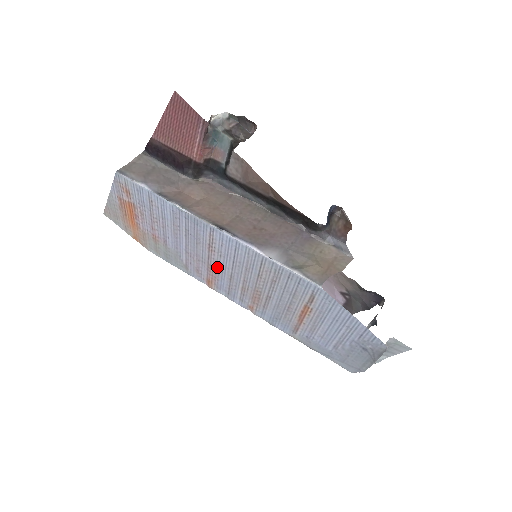
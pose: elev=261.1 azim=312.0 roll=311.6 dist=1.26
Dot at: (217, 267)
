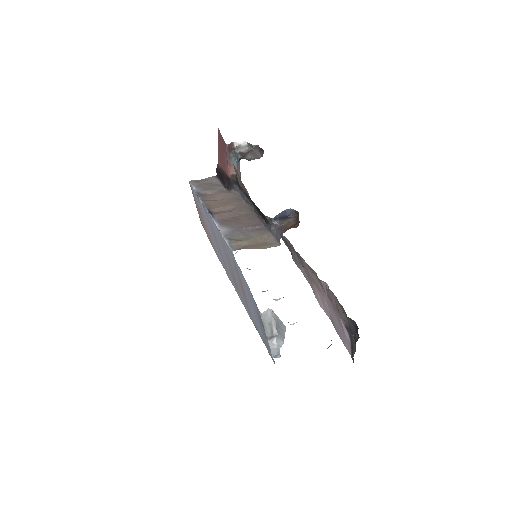
Dot at: occluded
